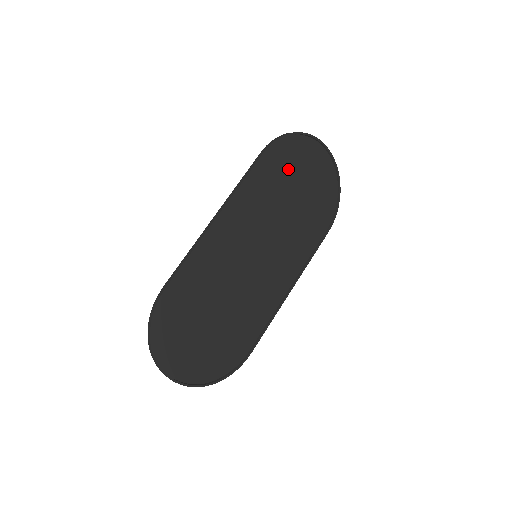
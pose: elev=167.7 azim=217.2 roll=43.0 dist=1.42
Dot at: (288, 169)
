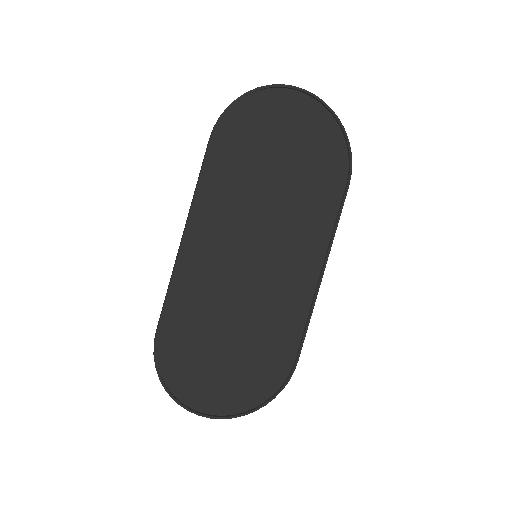
Dot at: (254, 141)
